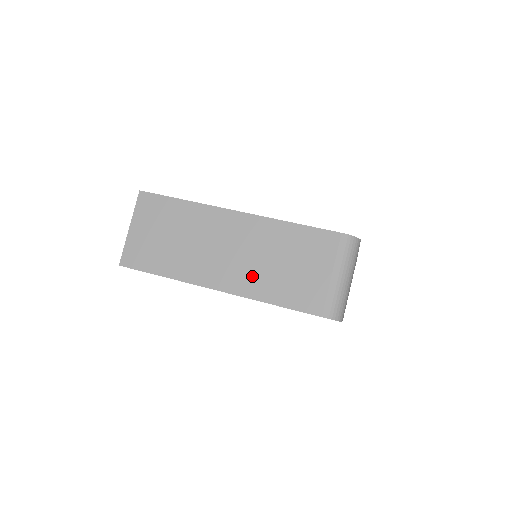
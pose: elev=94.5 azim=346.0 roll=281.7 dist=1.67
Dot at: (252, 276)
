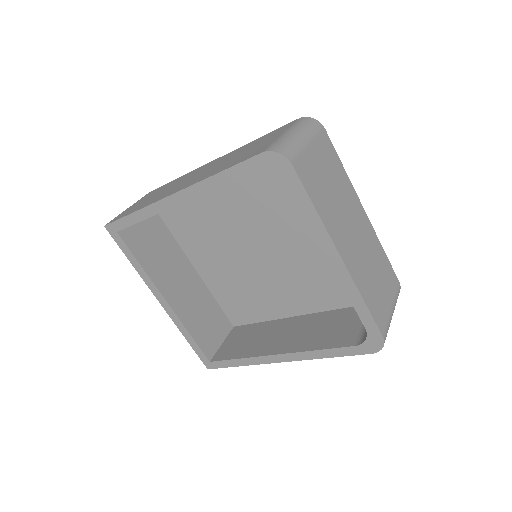
Dot at: (207, 173)
